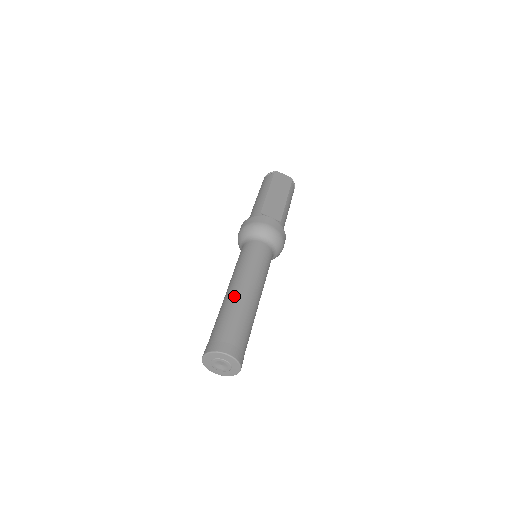
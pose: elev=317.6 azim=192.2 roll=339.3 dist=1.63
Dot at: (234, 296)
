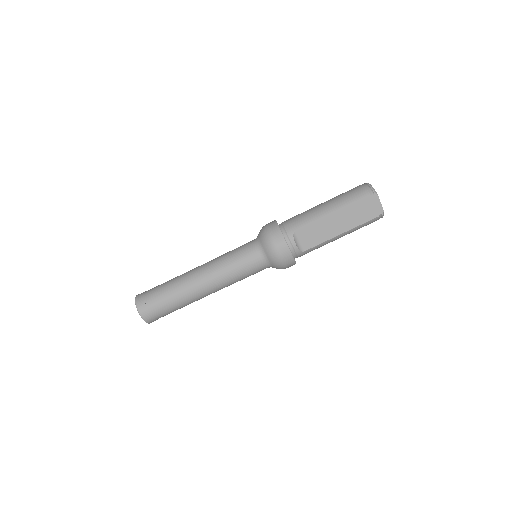
Dot at: (189, 283)
